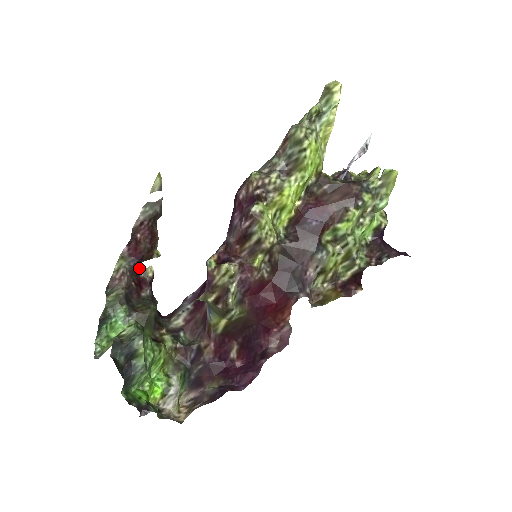
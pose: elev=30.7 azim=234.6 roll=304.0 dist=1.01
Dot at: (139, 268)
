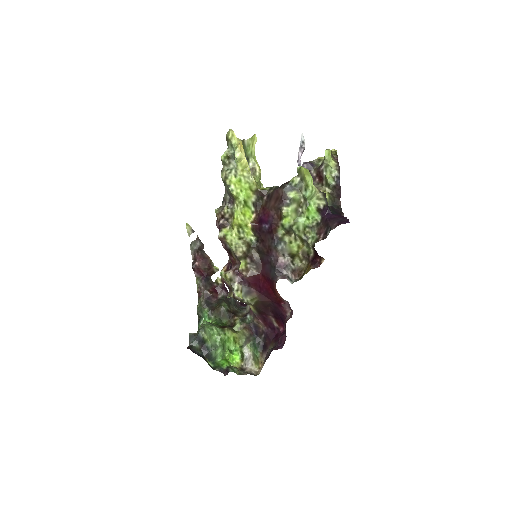
Dot at: (211, 281)
